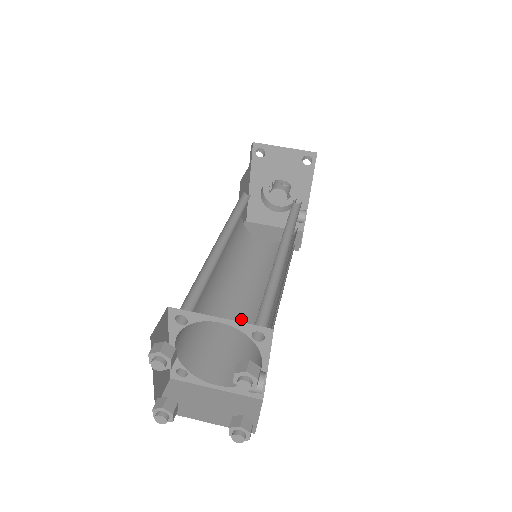
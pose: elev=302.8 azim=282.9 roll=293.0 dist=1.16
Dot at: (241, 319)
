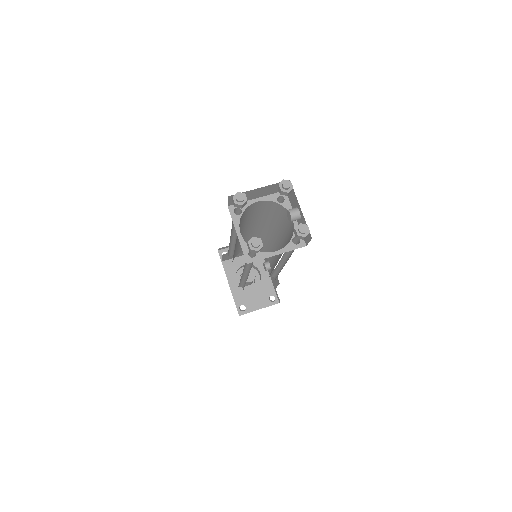
Dot at: occluded
